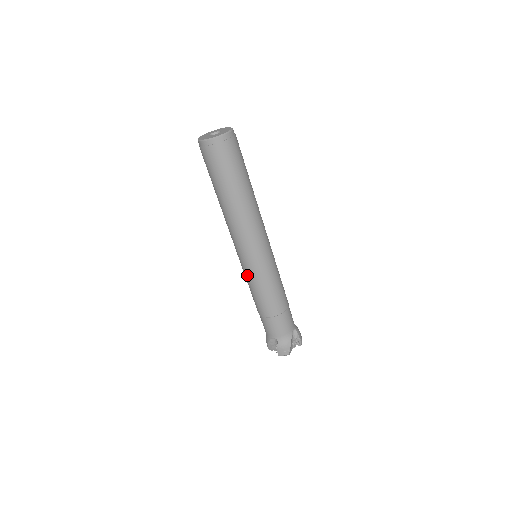
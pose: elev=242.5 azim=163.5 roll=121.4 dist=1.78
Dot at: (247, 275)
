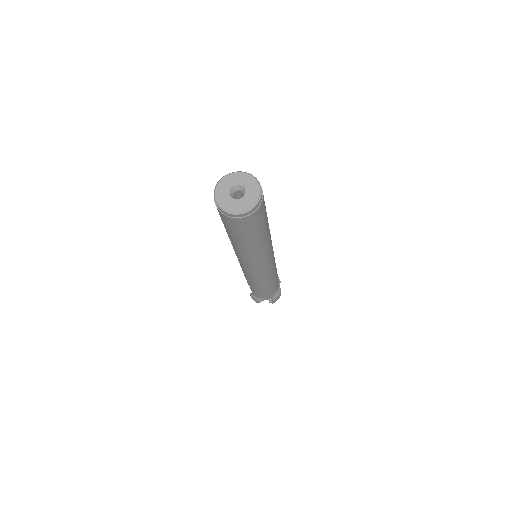
Dot at: occluded
